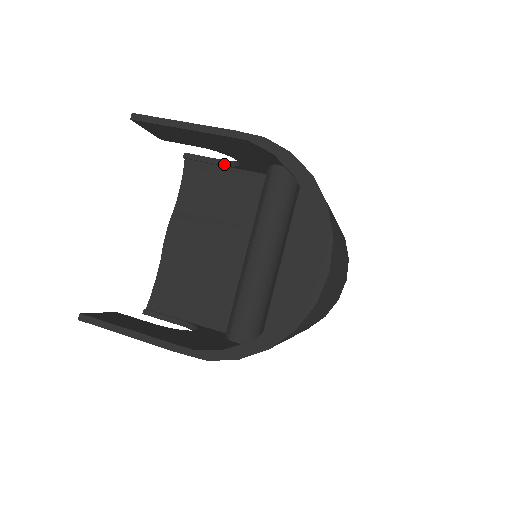
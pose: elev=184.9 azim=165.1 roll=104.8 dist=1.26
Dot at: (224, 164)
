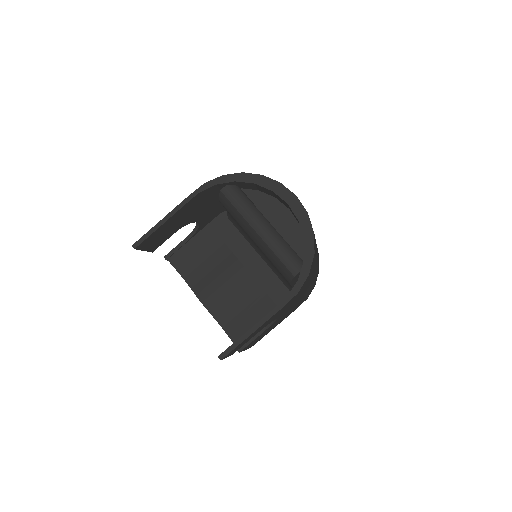
Dot at: (190, 238)
